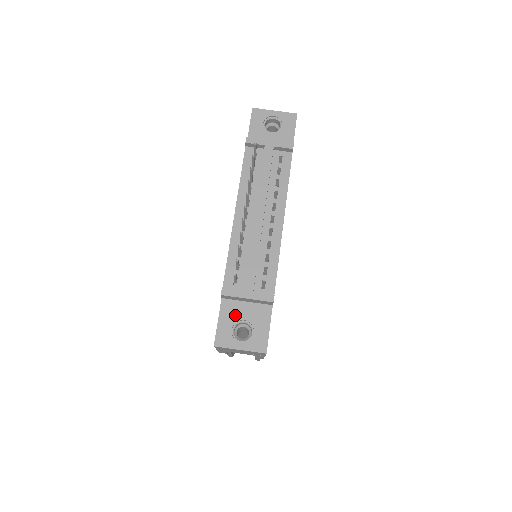
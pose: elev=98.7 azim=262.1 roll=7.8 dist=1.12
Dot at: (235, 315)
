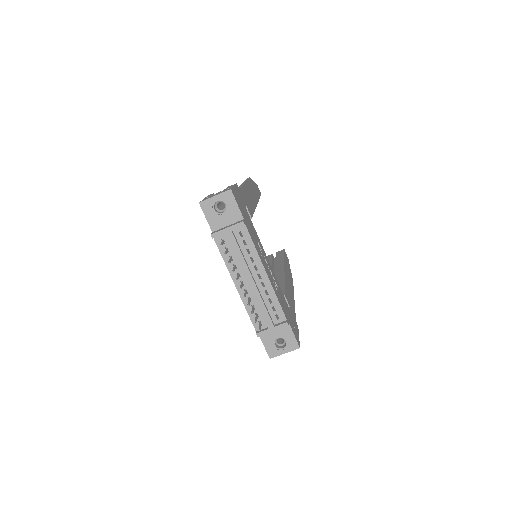
Dot at: (271, 338)
